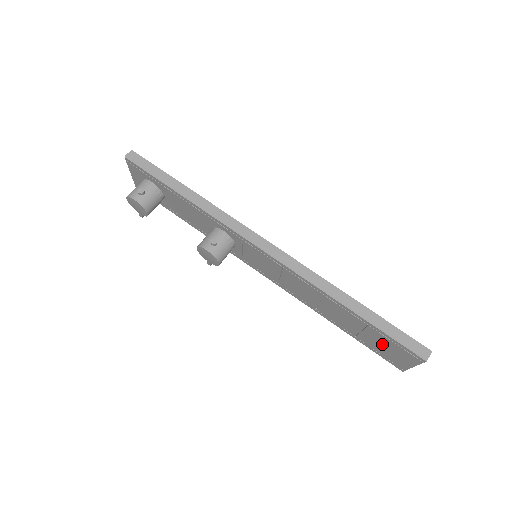
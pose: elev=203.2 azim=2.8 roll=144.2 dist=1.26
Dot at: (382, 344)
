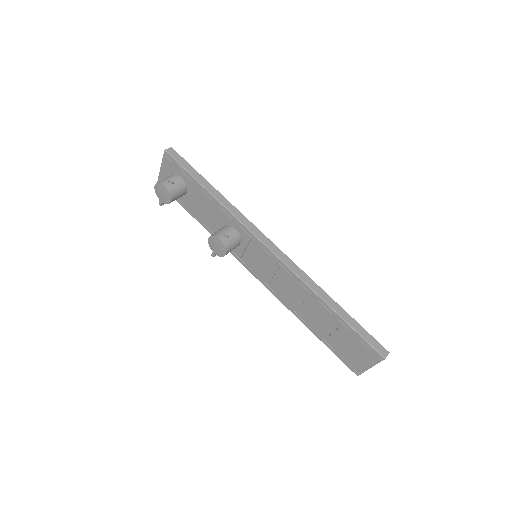
Dot at: (348, 345)
